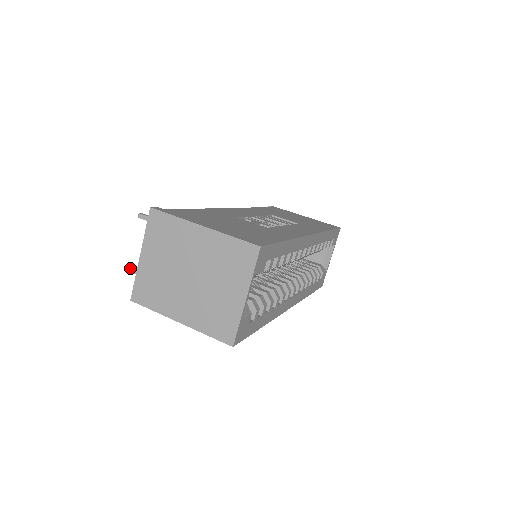
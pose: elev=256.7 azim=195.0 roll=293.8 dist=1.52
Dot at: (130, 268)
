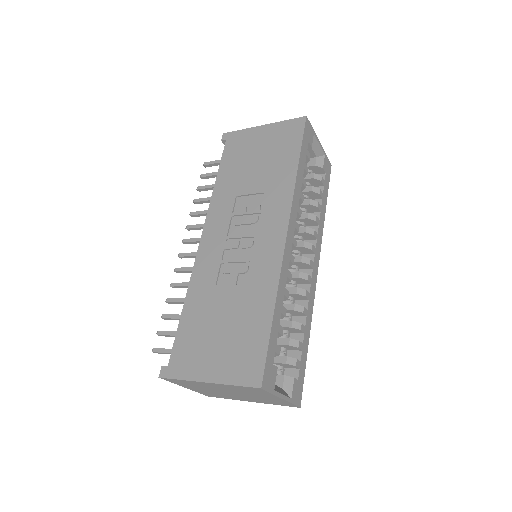
Dot at: occluded
